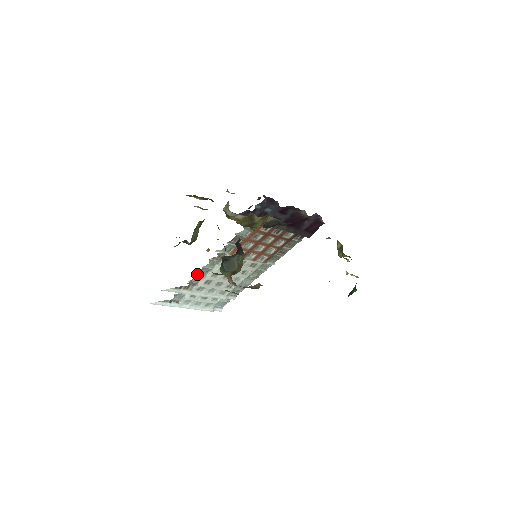
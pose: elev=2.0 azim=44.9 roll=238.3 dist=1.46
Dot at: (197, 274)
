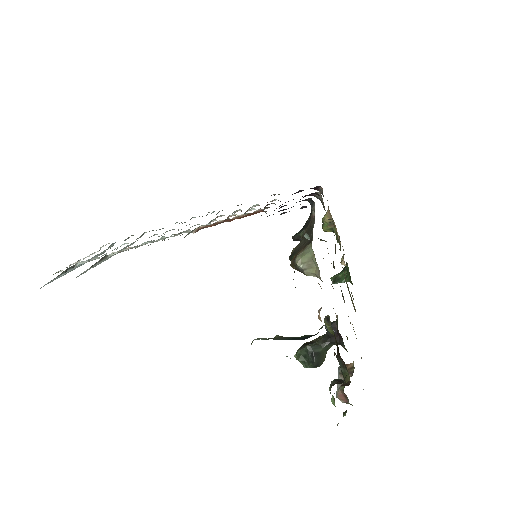
Dot at: occluded
